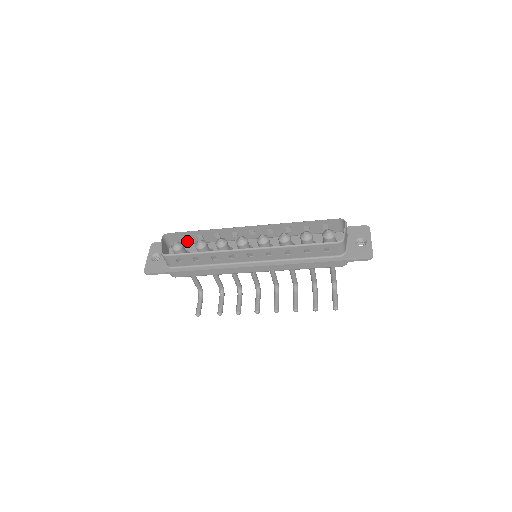
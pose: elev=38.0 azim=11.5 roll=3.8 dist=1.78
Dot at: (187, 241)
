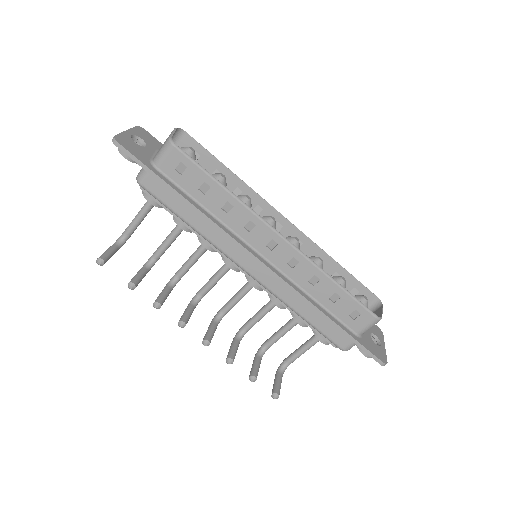
Dot at: occluded
